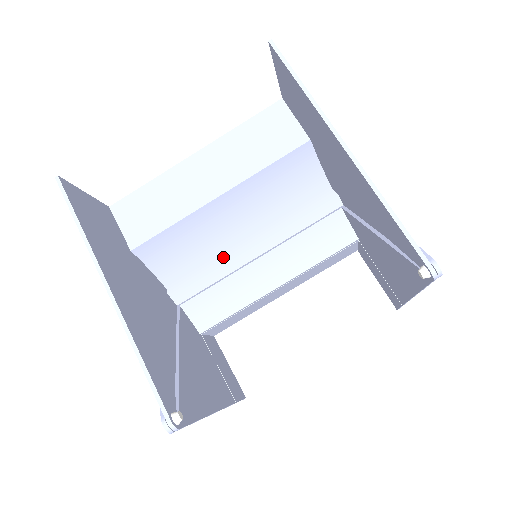
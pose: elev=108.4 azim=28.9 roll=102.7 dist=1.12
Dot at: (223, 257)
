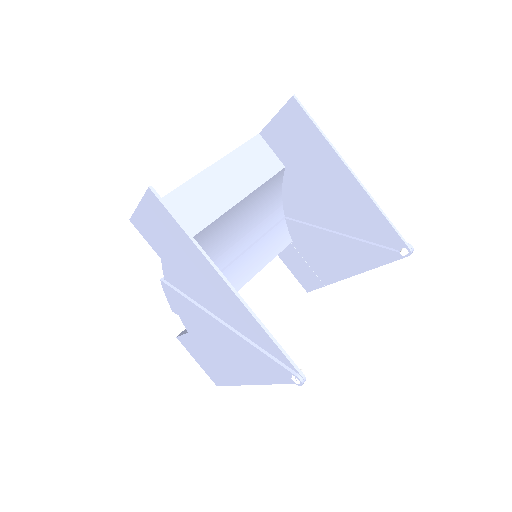
Dot at: (213, 261)
